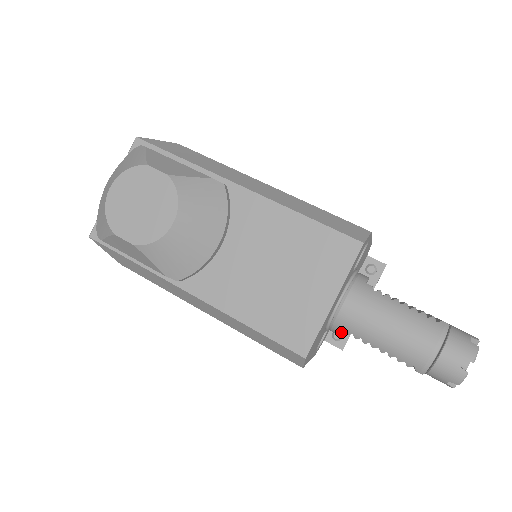
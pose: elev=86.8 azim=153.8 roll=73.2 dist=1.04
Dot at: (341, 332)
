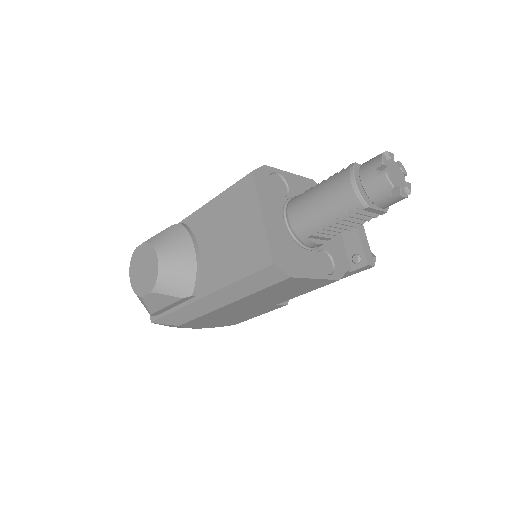
Dot at: (317, 241)
